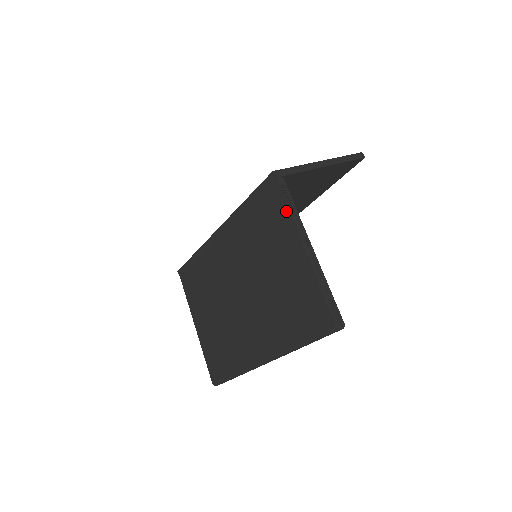
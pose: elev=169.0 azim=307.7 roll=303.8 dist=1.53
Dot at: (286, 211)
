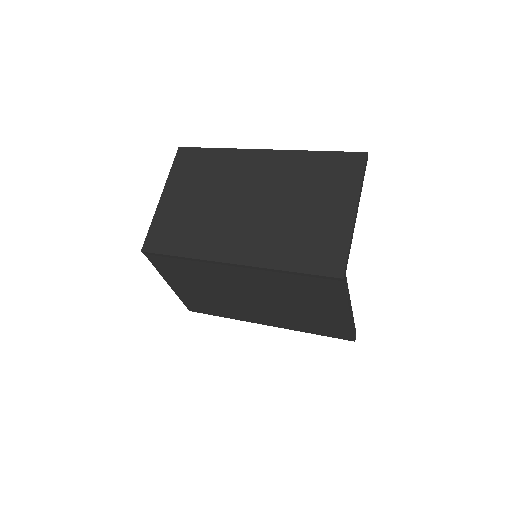
Dot at: (343, 297)
